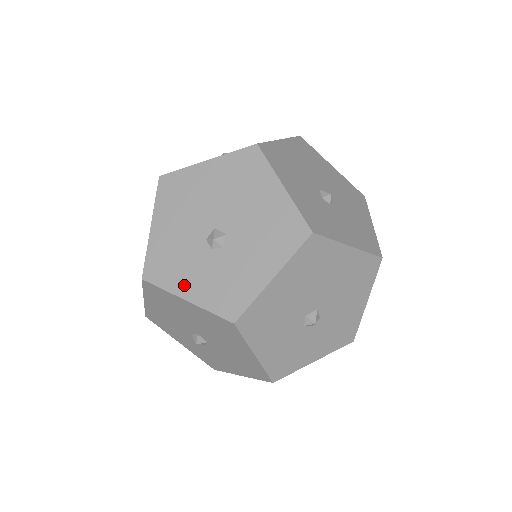
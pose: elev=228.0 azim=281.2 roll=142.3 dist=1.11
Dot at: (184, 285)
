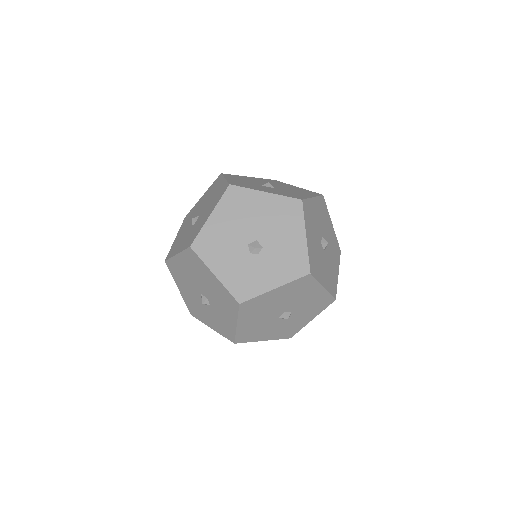
Dot at: (207, 321)
